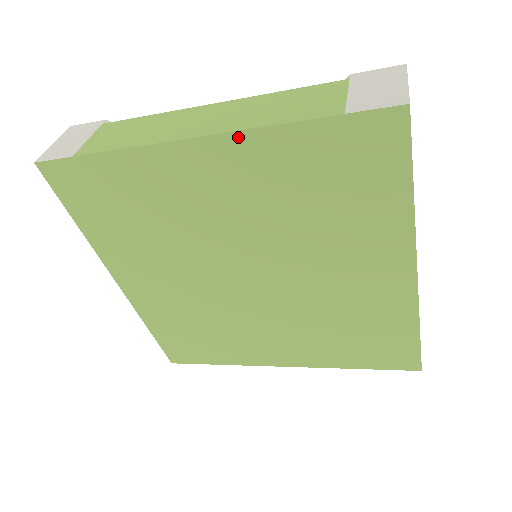
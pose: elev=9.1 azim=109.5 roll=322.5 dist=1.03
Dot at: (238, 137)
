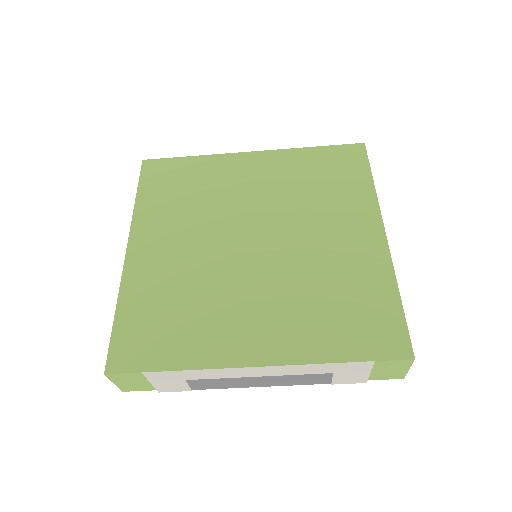
Dot at: (277, 152)
